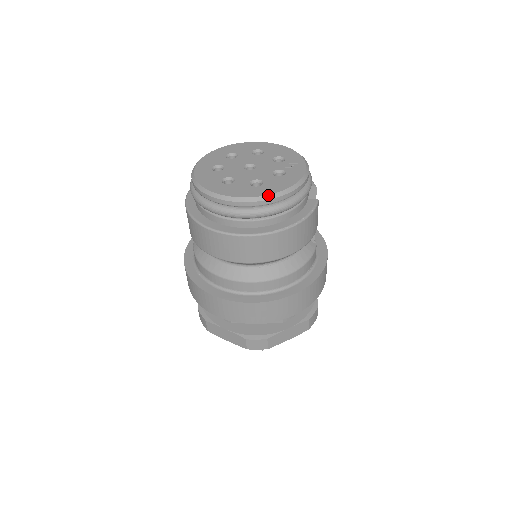
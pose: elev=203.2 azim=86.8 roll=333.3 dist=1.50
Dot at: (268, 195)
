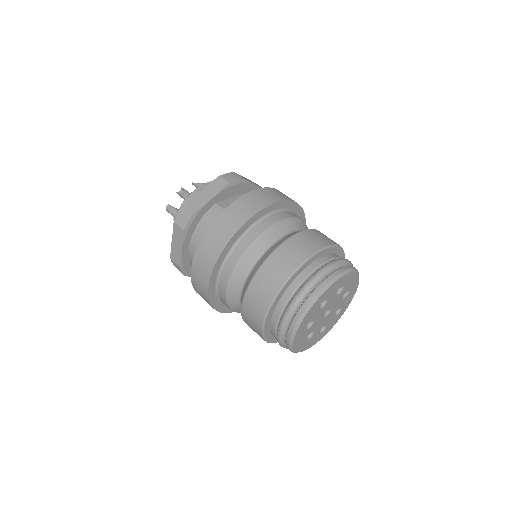
Dot at: occluded
